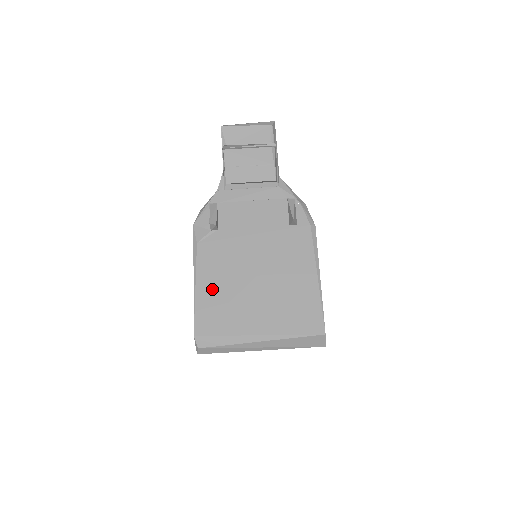
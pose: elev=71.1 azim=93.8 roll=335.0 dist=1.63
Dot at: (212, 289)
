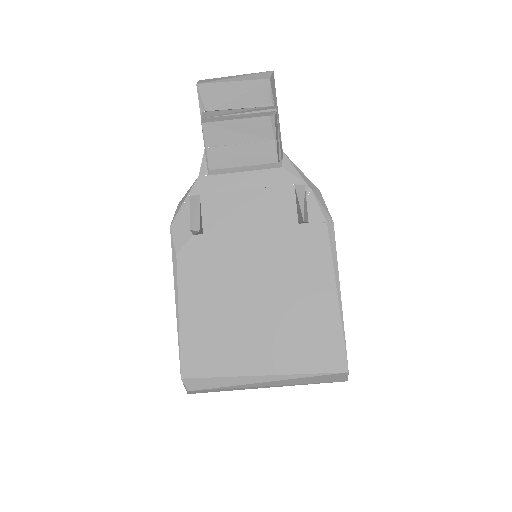
Dot at: (200, 316)
